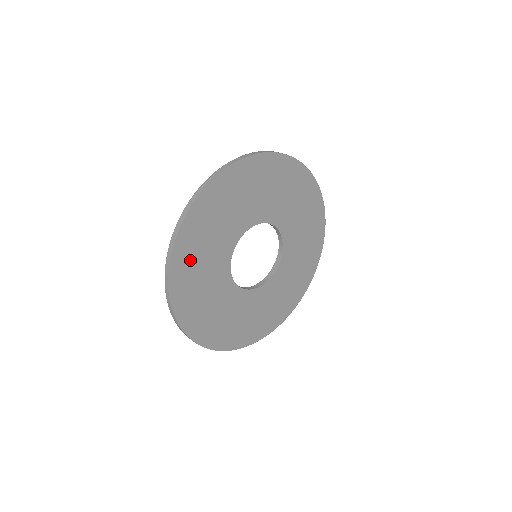
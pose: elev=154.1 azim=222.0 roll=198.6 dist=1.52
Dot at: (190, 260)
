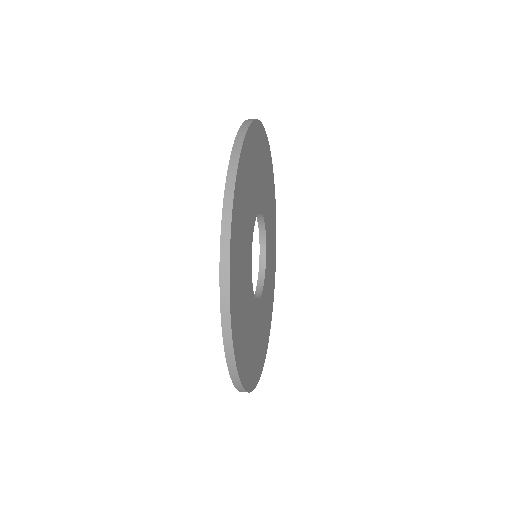
Dot at: (253, 153)
